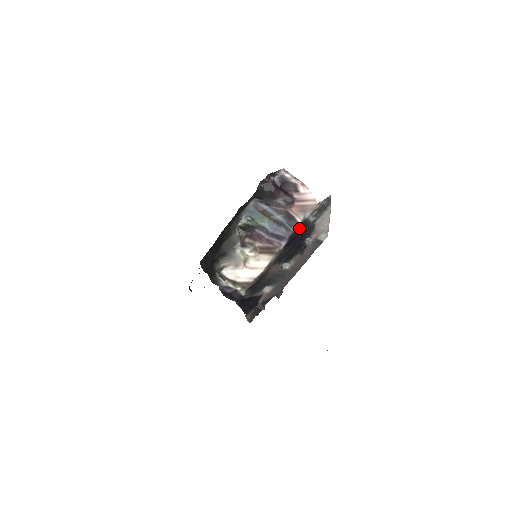
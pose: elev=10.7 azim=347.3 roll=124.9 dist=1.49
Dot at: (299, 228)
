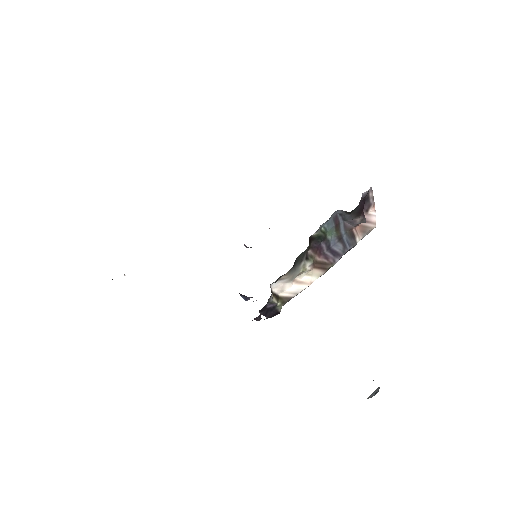
Dot at: (352, 247)
